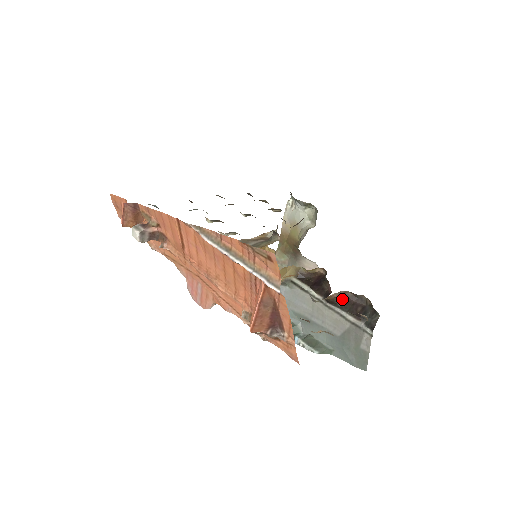
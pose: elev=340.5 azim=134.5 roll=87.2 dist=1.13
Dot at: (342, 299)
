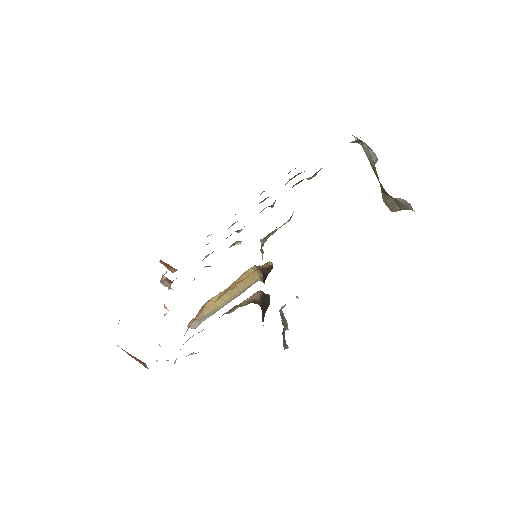
Dot at: (261, 299)
